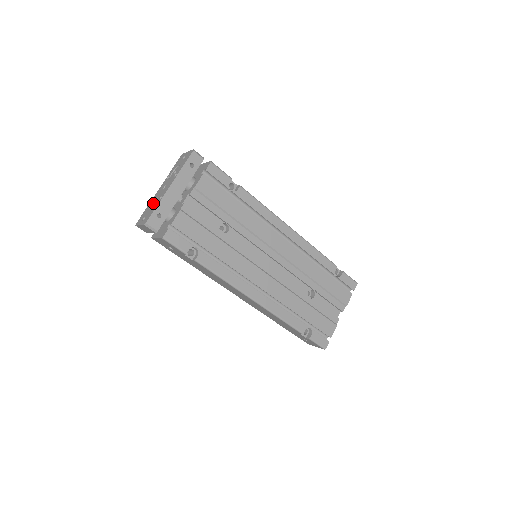
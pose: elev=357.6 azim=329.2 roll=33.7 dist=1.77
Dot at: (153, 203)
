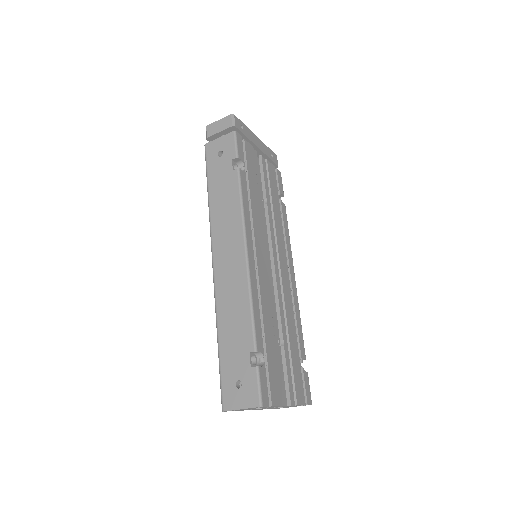
Dot at: occluded
